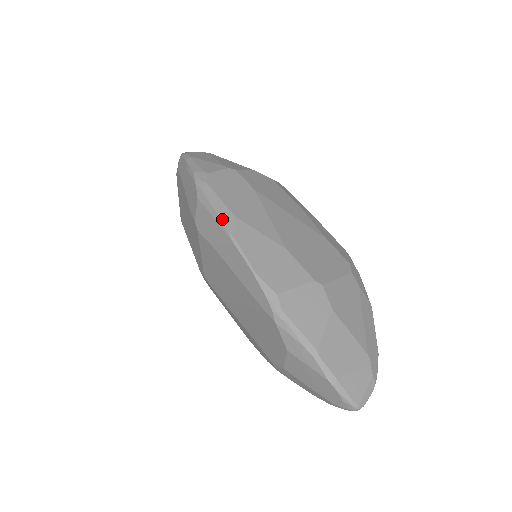
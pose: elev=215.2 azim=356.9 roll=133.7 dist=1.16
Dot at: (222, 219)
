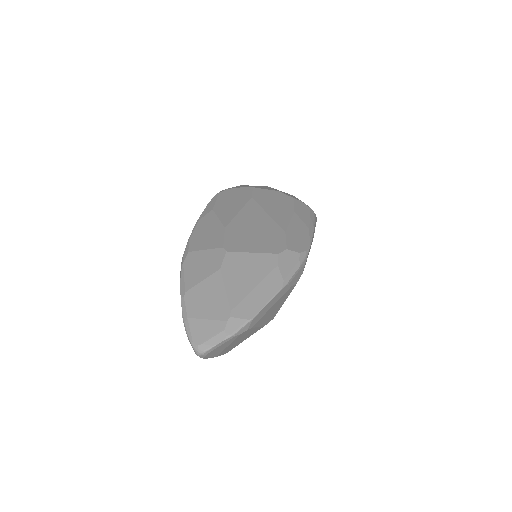
Dot at: (204, 211)
